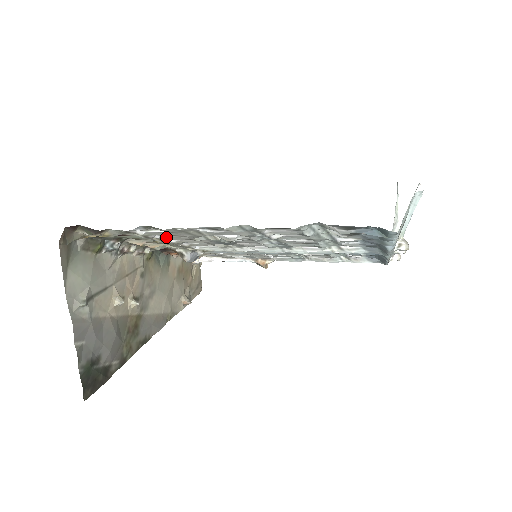
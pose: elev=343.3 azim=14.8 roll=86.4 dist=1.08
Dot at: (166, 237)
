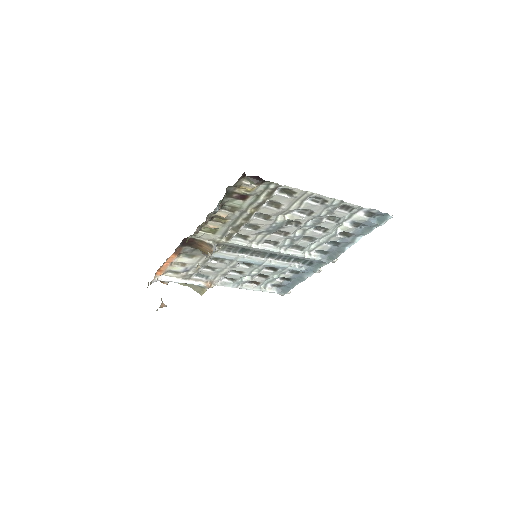
Dot at: (265, 208)
